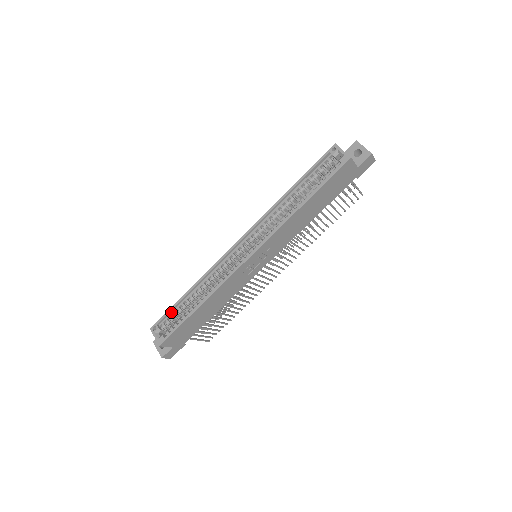
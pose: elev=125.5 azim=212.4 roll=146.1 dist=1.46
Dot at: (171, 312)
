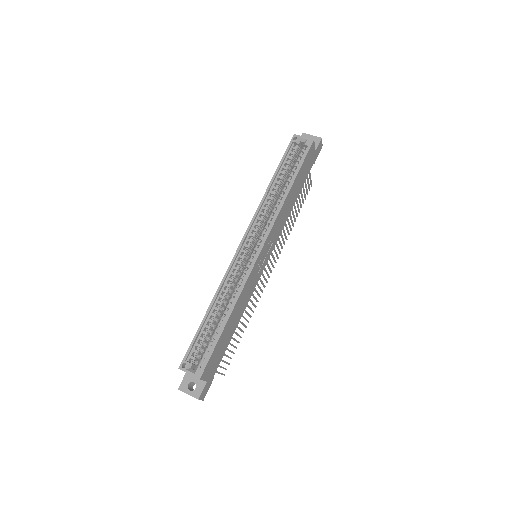
Dot at: (196, 340)
